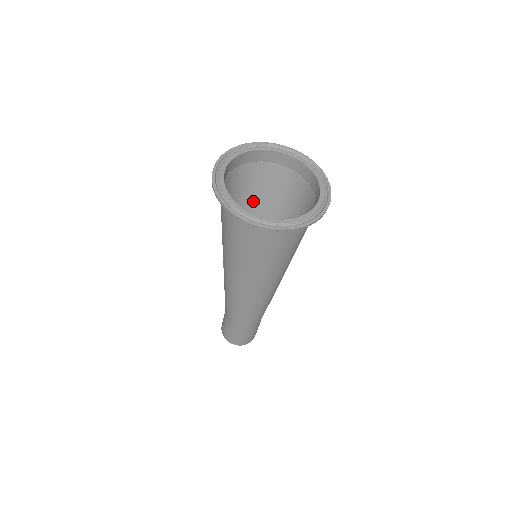
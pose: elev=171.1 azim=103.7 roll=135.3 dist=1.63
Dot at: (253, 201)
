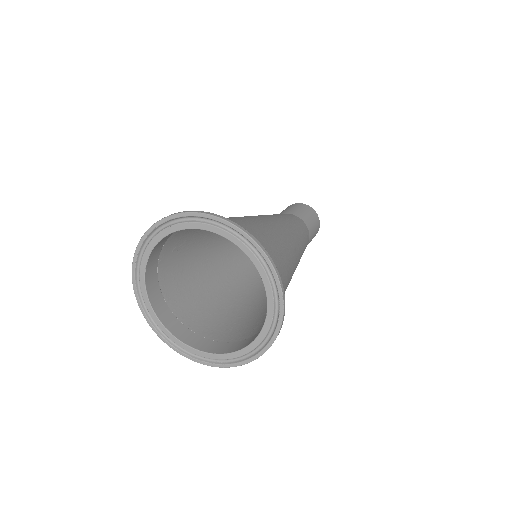
Dot at: occluded
